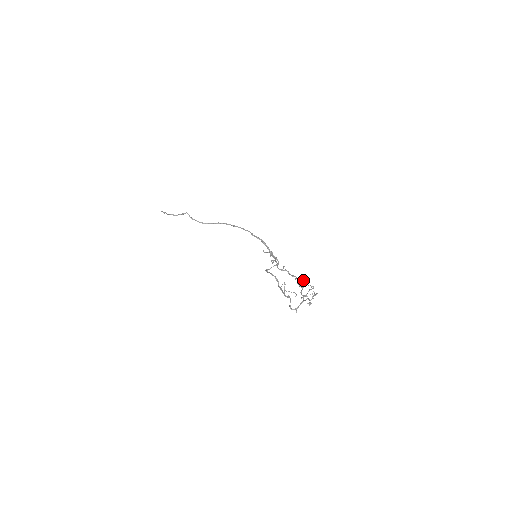
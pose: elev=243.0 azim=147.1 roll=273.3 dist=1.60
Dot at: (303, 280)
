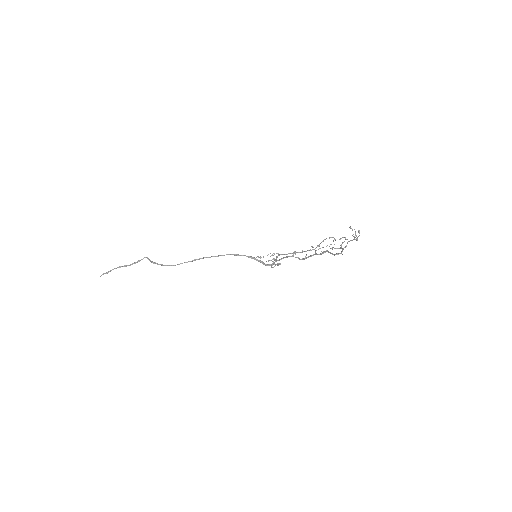
Dot at: (332, 237)
